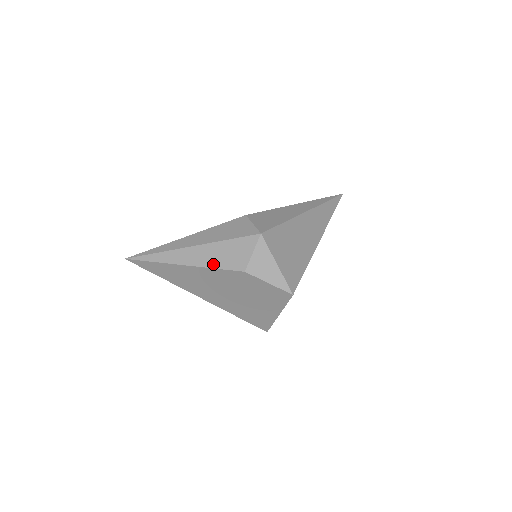
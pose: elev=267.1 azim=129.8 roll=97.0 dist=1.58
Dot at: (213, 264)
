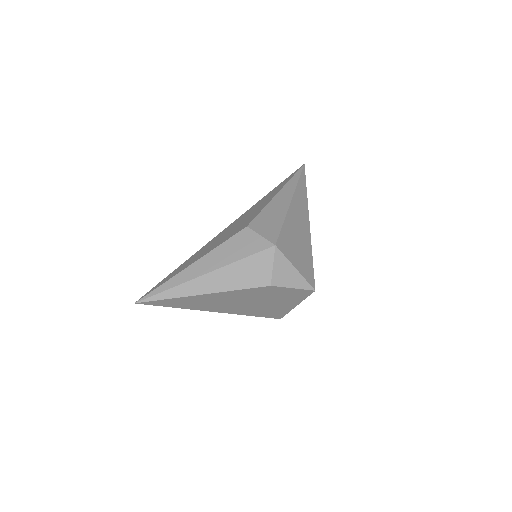
Dot at: (235, 286)
